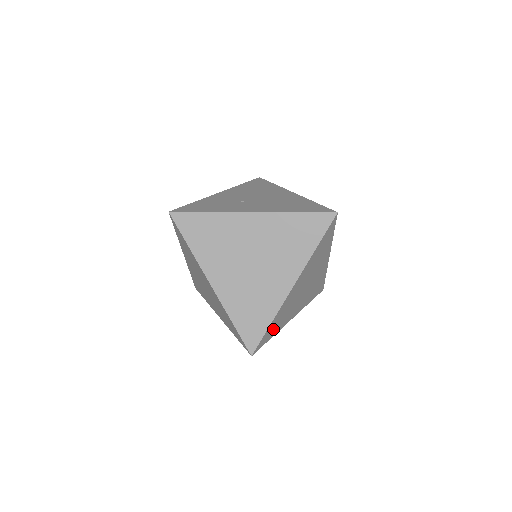
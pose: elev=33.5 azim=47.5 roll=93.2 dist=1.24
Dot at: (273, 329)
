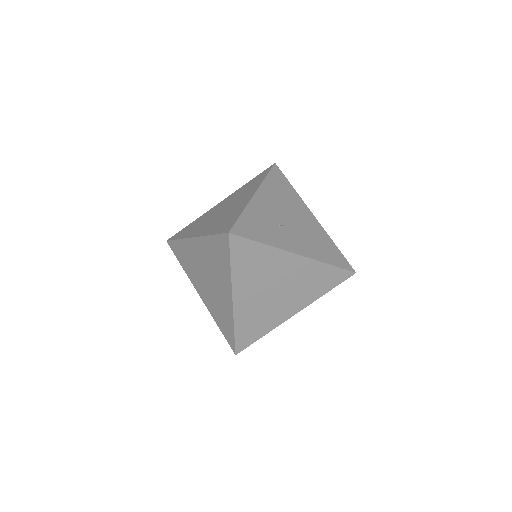
Dot at: occluded
